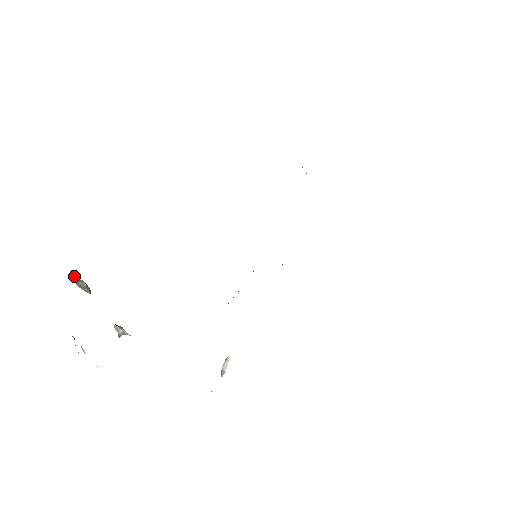
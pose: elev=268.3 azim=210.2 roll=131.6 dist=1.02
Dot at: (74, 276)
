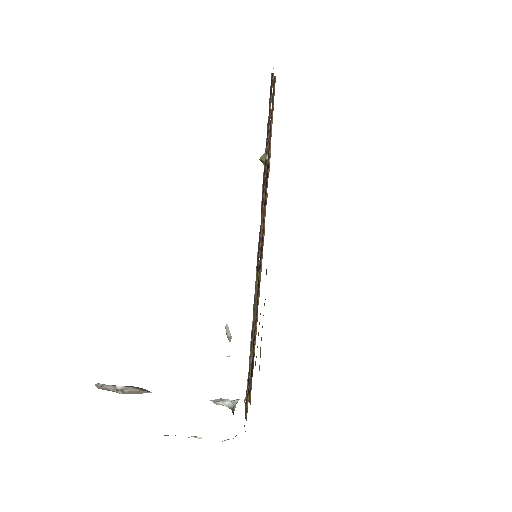
Dot at: (111, 389)
